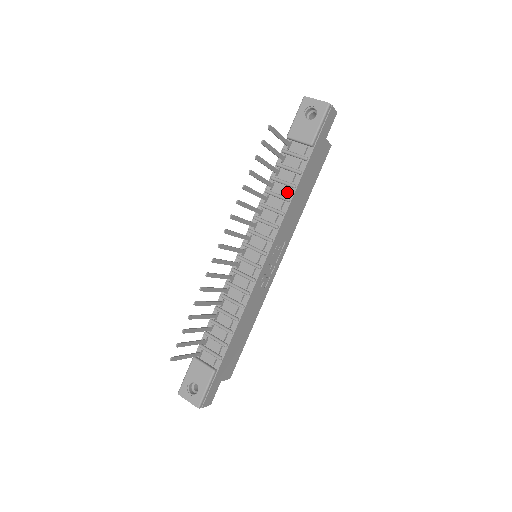
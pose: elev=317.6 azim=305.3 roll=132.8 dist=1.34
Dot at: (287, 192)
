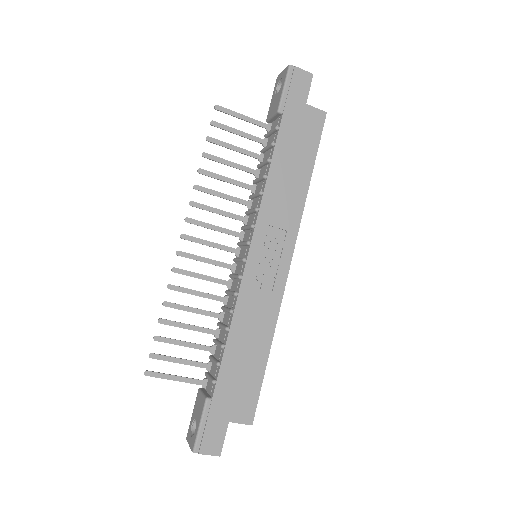
Dot at: (266, 170)
